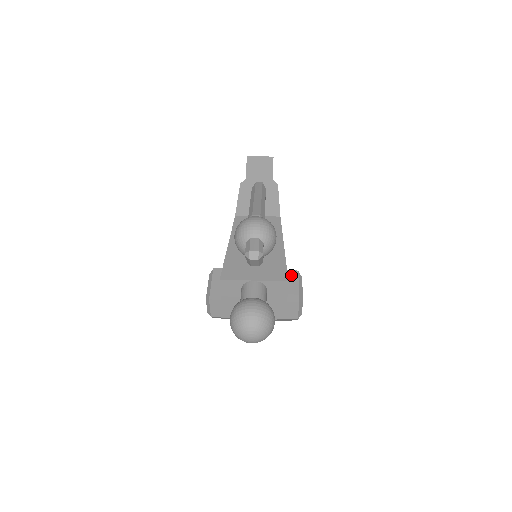
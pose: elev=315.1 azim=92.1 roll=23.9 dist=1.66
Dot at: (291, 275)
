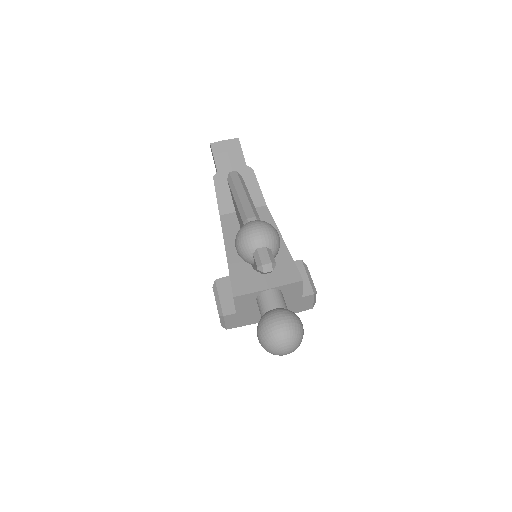
Dot at: occluded
